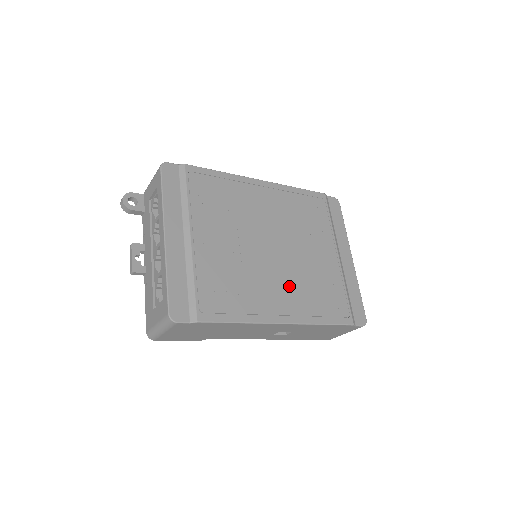
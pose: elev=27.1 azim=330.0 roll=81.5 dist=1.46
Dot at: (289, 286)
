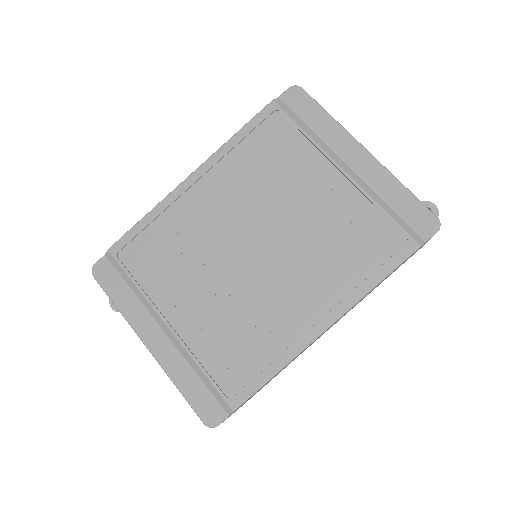
Dot at: (304, 277)
